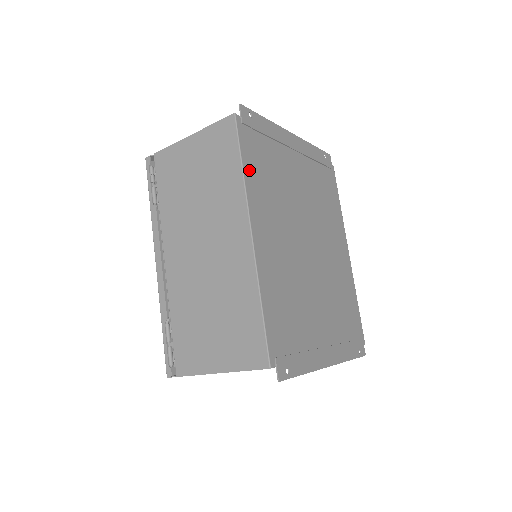
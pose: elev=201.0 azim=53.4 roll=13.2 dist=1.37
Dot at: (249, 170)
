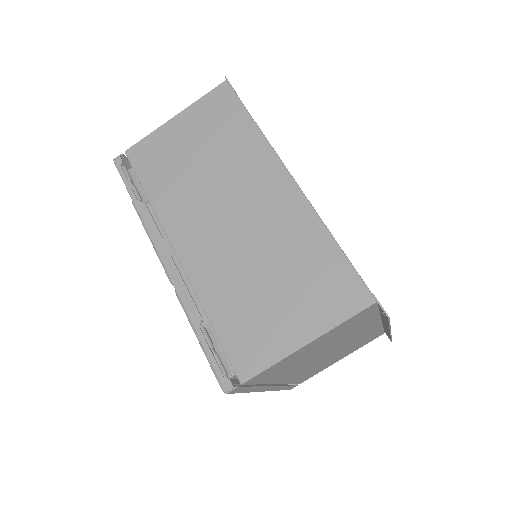
Dot at: occluded
